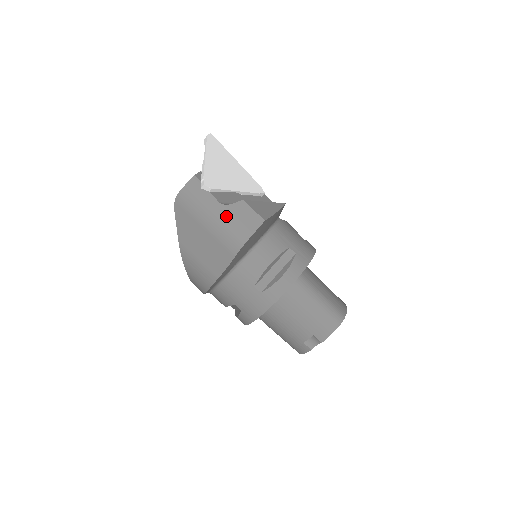
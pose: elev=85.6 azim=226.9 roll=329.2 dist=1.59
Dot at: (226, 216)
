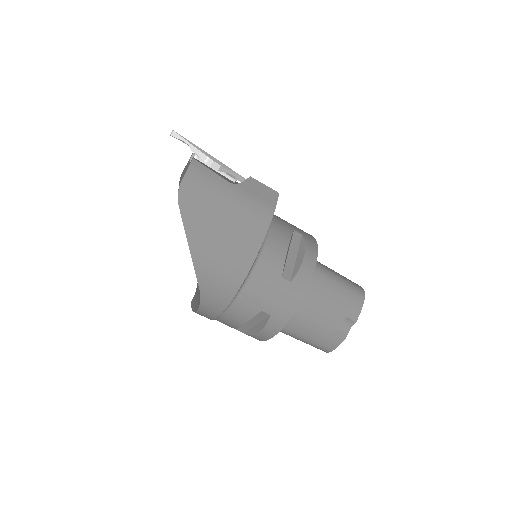
Dot at: (242, 195)
